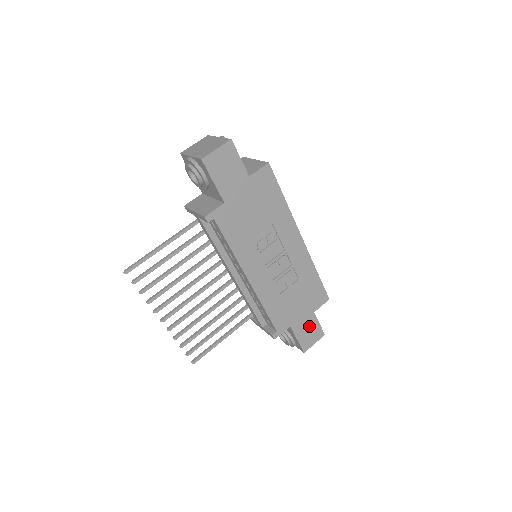
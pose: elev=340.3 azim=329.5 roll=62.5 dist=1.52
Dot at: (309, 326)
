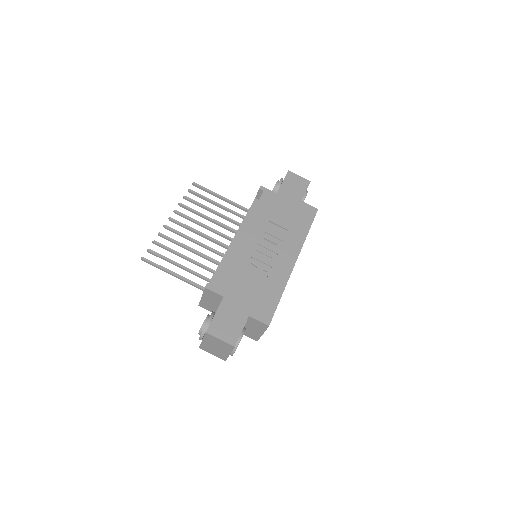
Dot at: (234, 320)
